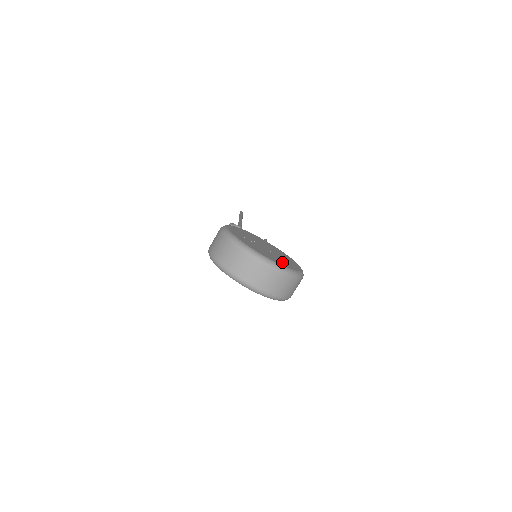
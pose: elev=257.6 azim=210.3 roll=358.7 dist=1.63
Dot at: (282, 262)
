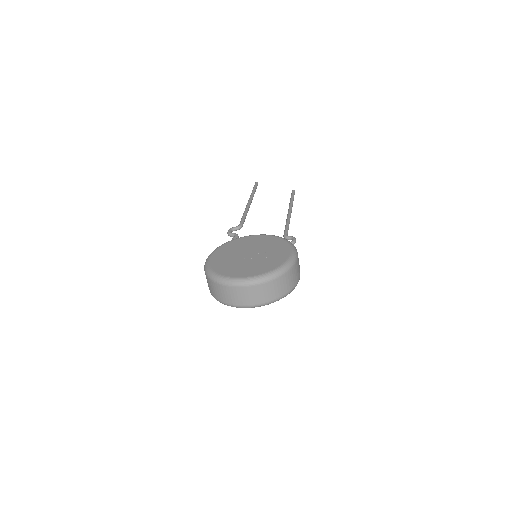
Dot at: (264, 266)
